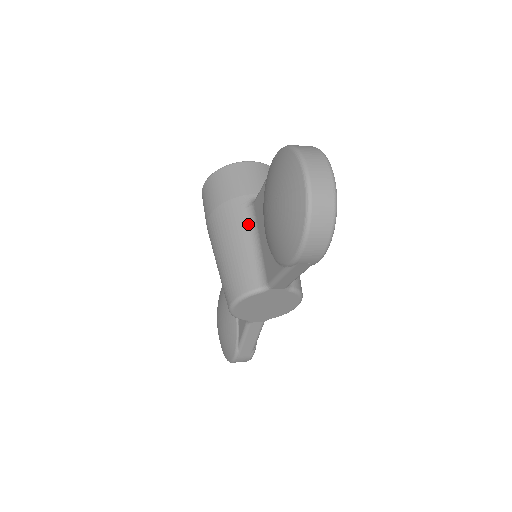
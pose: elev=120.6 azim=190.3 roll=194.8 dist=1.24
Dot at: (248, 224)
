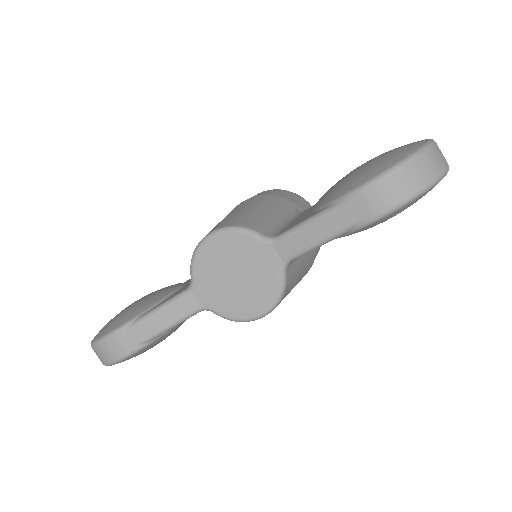
Dot at: (288, 213)
